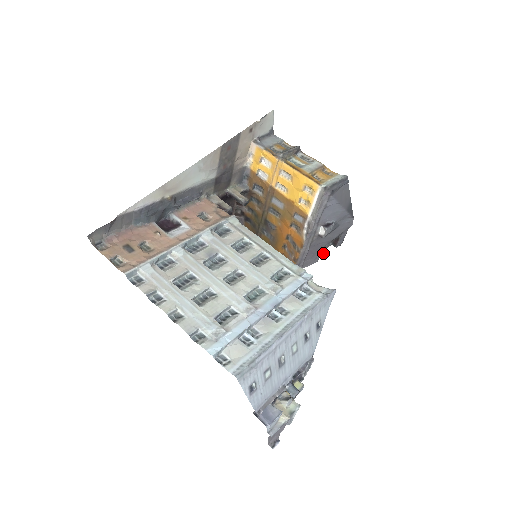
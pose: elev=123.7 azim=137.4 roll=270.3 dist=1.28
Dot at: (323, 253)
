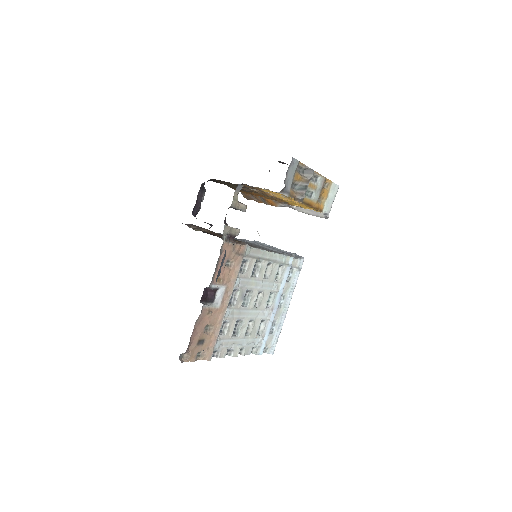
Dot at: occluded
